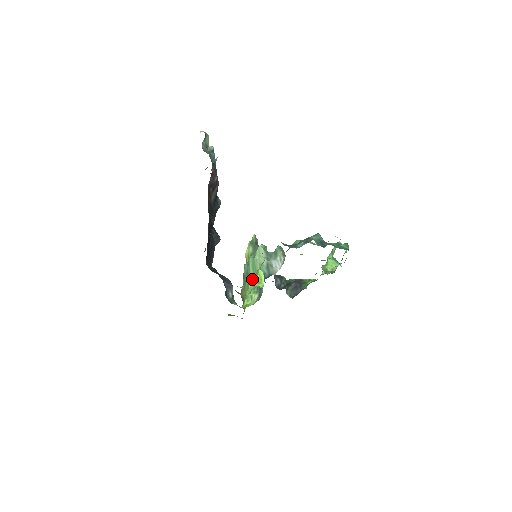
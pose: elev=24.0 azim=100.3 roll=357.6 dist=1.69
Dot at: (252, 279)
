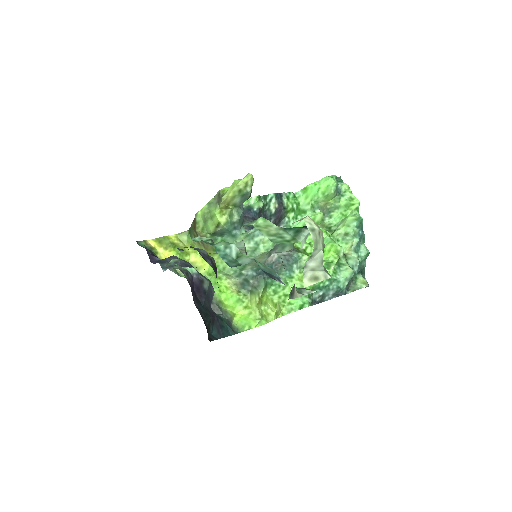
Dot at: occluded
